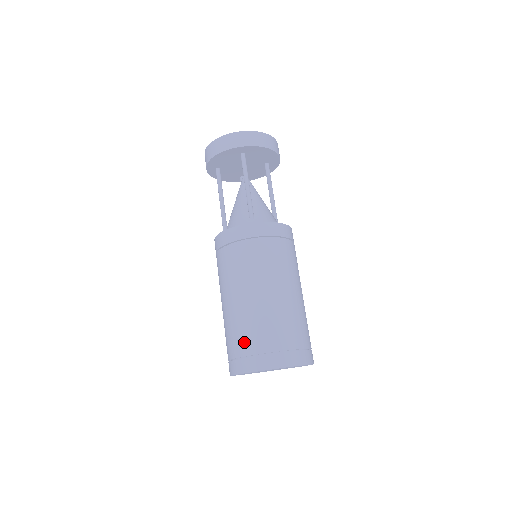
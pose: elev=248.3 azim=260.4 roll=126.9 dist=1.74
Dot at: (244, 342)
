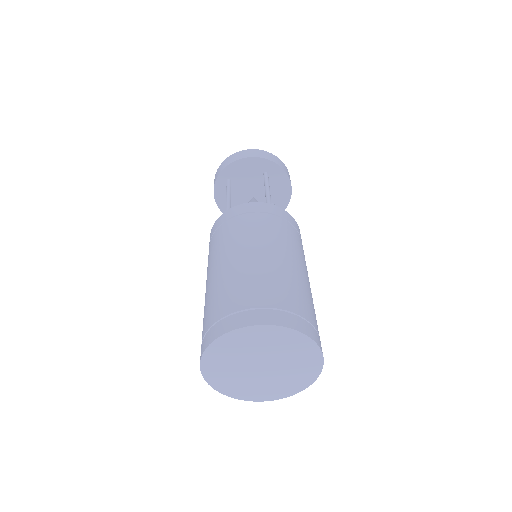
Dot at: (257, 293)
